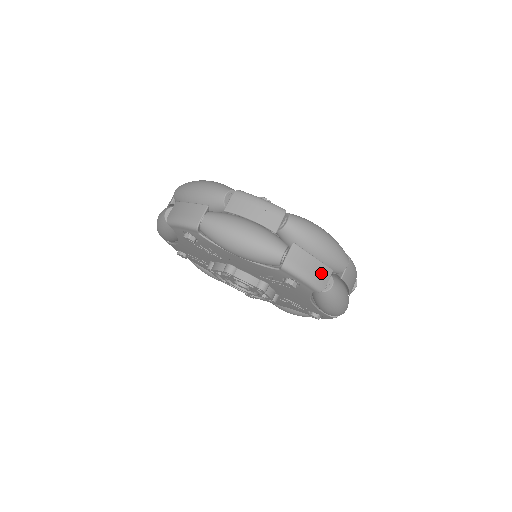
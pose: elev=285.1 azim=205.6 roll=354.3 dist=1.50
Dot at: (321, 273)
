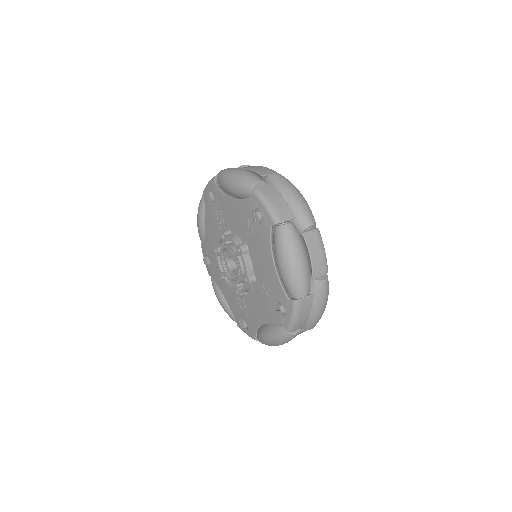
Dot at: (283, 210)
